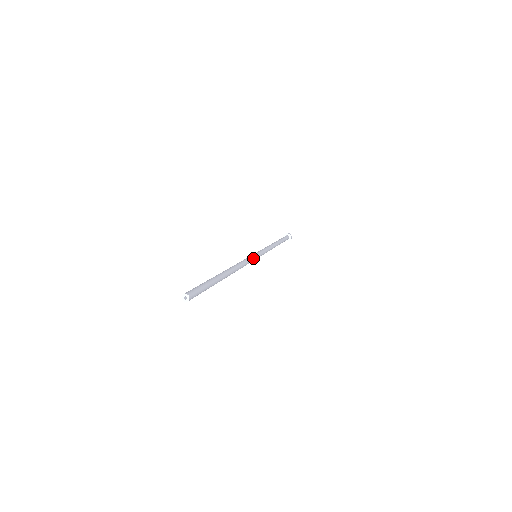
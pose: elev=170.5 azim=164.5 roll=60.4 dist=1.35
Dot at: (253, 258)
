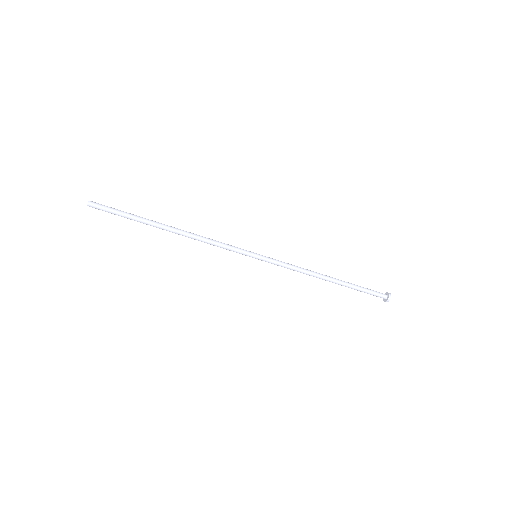
Dot at: (240, 248)
